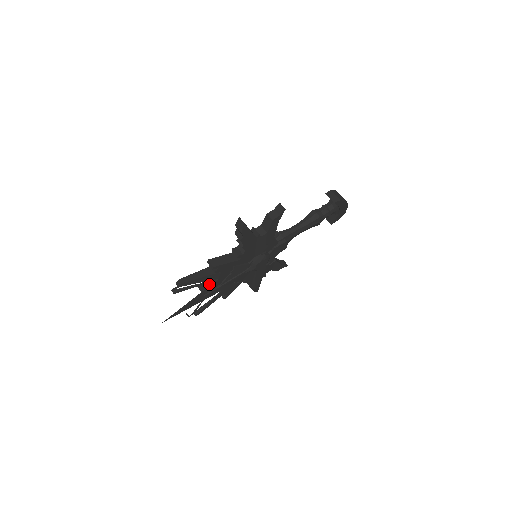
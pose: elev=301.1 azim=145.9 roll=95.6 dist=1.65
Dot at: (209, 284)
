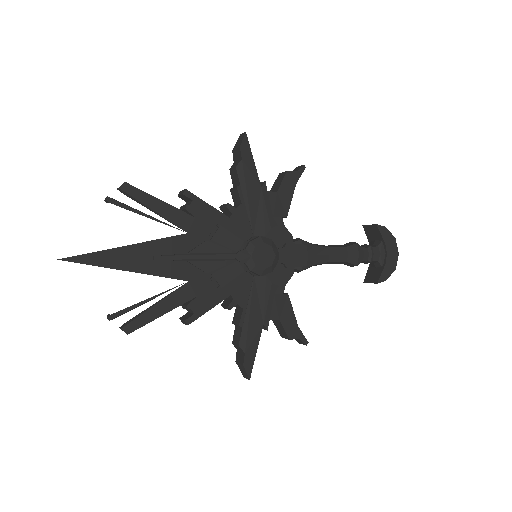
Dot at: occluded
